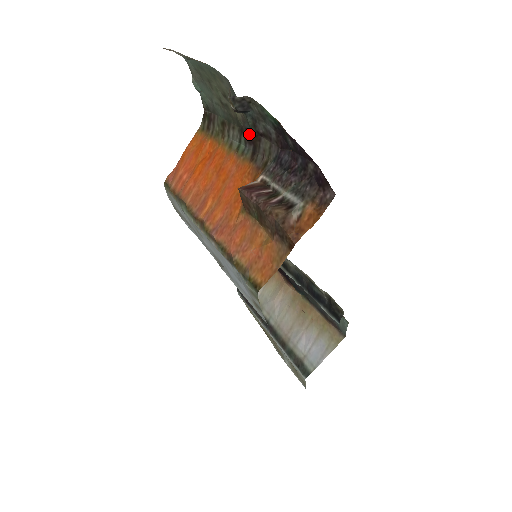
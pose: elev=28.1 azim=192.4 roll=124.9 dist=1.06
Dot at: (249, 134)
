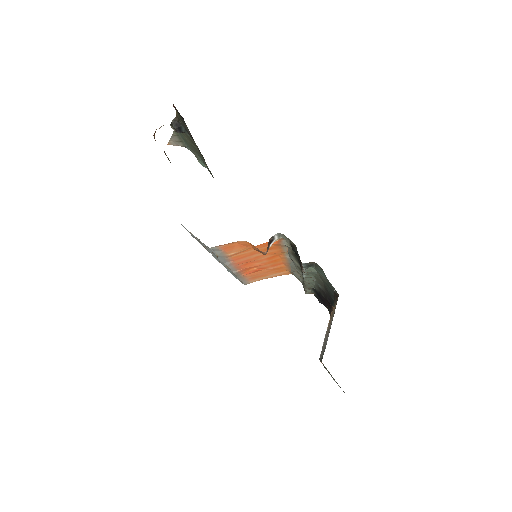
Dot at: occluded
